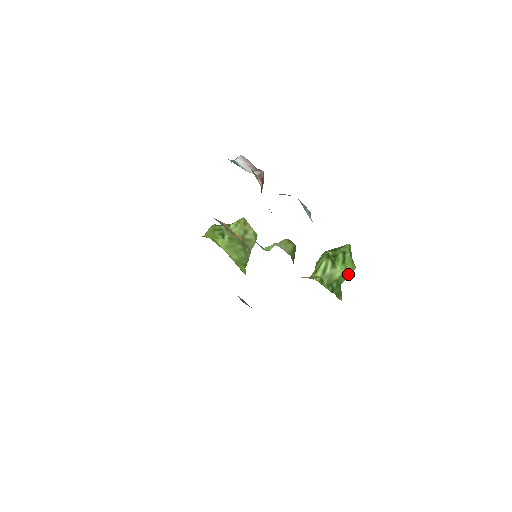
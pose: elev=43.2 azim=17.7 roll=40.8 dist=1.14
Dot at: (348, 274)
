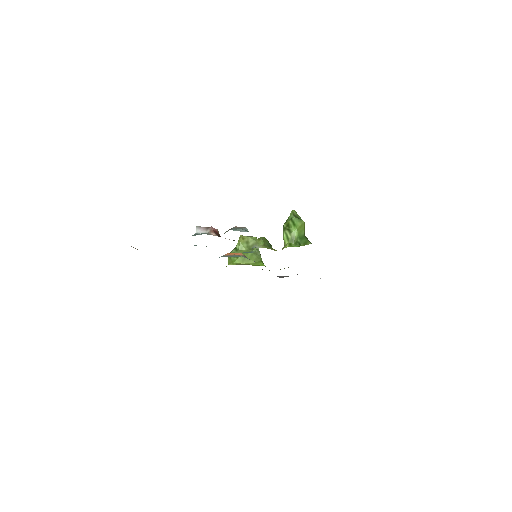
Dot at: (302, 228)
